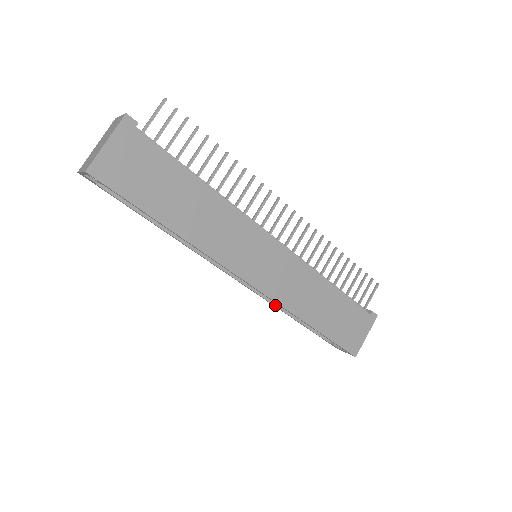
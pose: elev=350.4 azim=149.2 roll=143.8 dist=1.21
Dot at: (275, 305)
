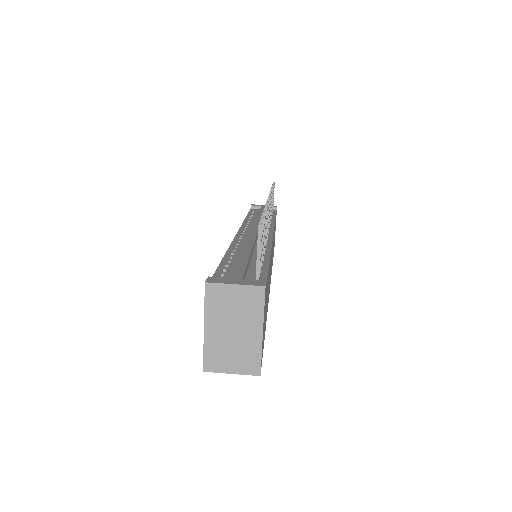
Dot at: occluded
